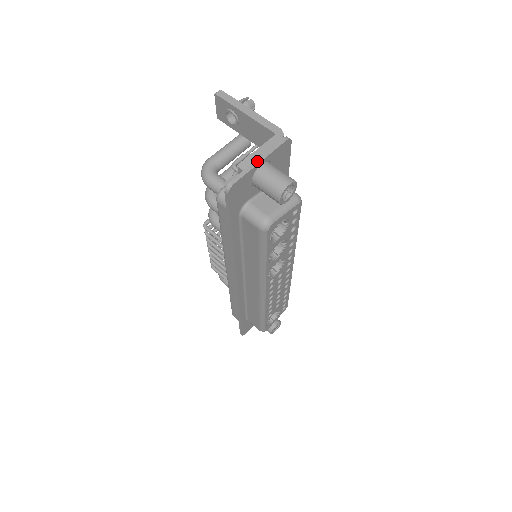
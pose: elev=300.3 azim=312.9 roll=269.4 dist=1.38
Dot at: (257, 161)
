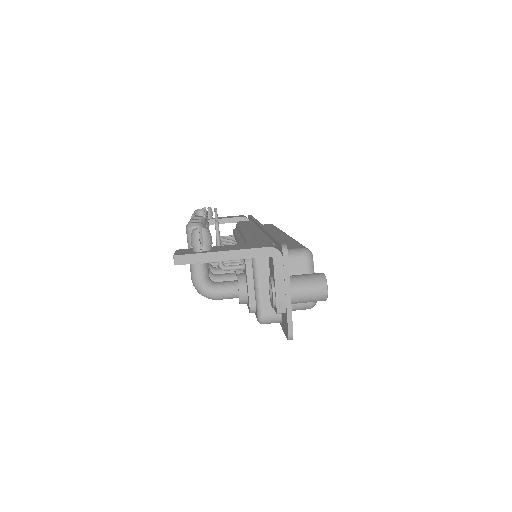
Dot at: (288, 298)
